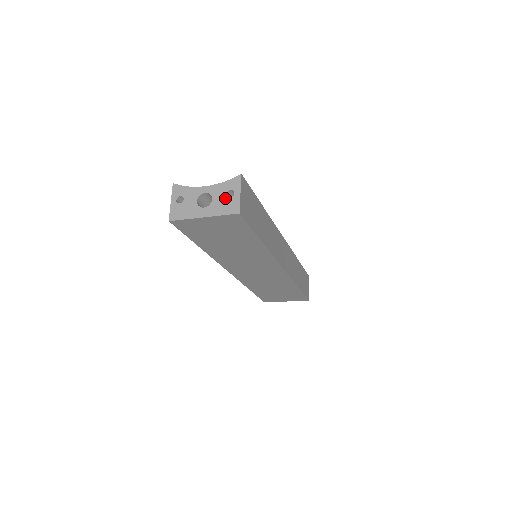
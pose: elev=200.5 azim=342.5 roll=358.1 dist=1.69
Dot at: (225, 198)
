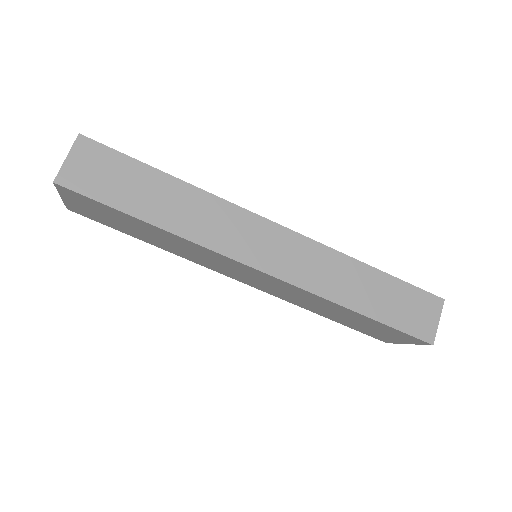
Dot at: occluded
